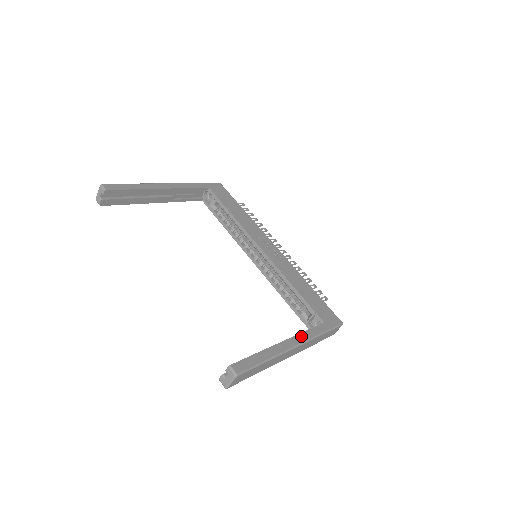
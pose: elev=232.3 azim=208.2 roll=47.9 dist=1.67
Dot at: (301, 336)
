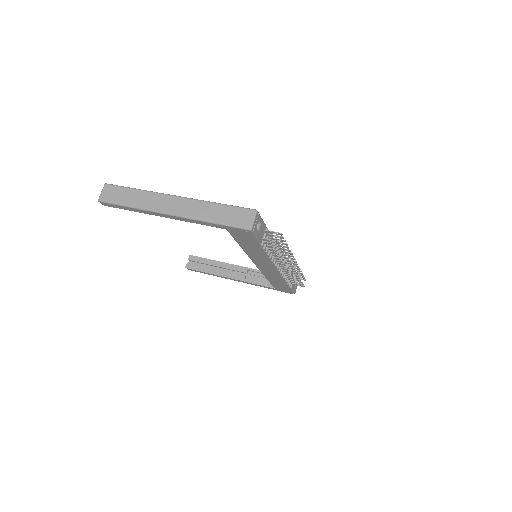
Dot at: occluded
